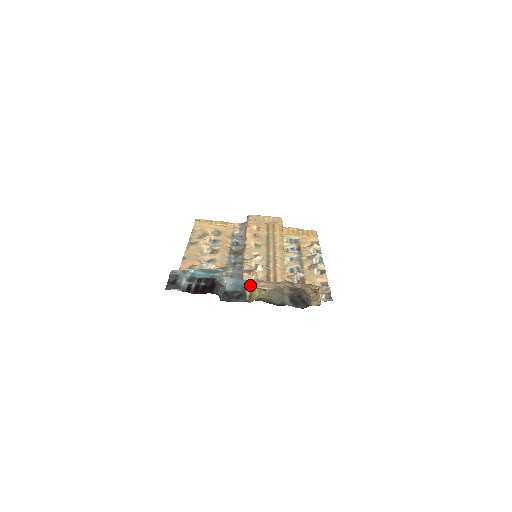
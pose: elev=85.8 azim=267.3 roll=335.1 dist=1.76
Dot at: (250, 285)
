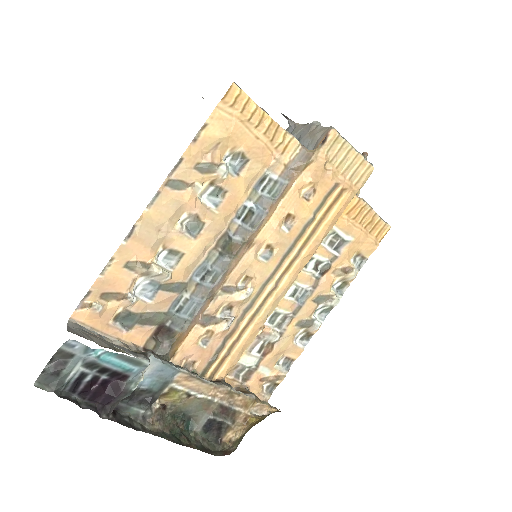
Dot at: (177, 381)
